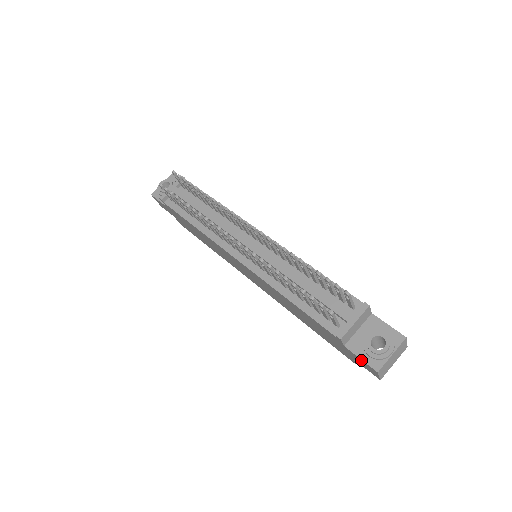
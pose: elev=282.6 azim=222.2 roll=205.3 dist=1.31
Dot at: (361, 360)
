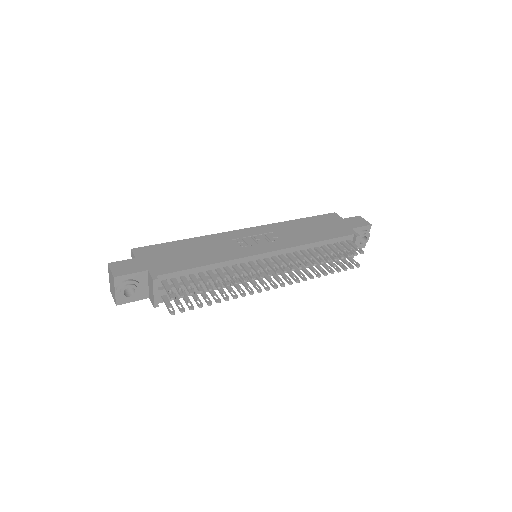
Dot at: occluded
